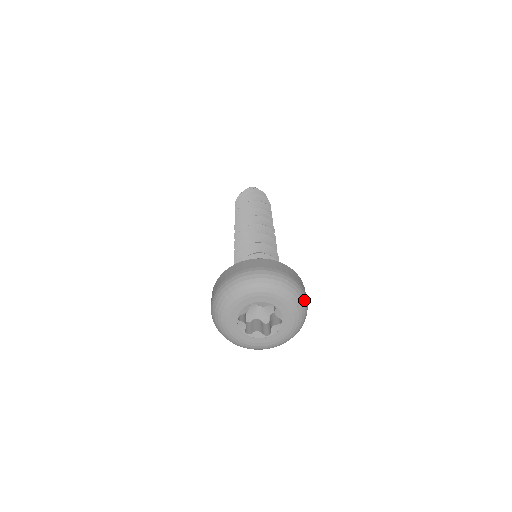
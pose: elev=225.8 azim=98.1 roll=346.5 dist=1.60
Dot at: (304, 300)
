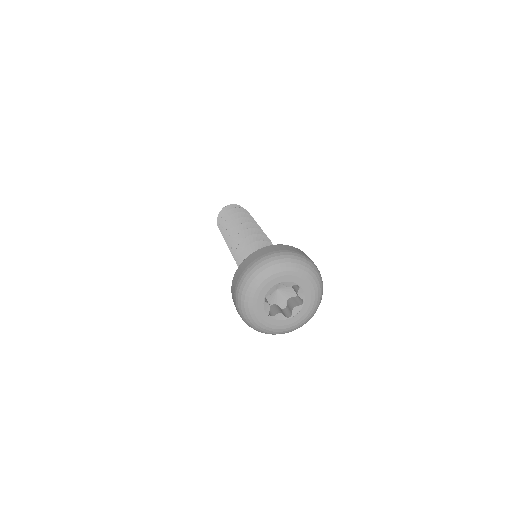
Dot at: (322, 282)
